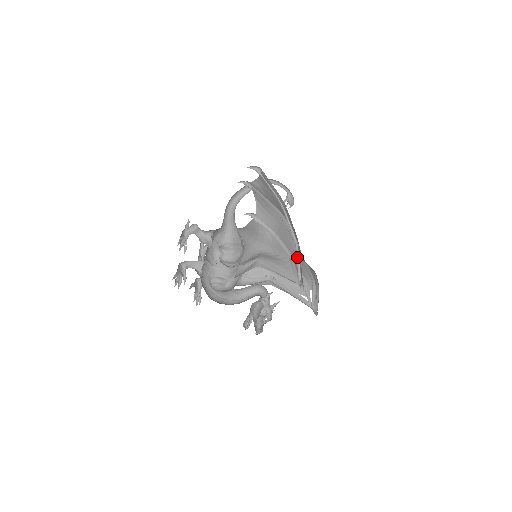
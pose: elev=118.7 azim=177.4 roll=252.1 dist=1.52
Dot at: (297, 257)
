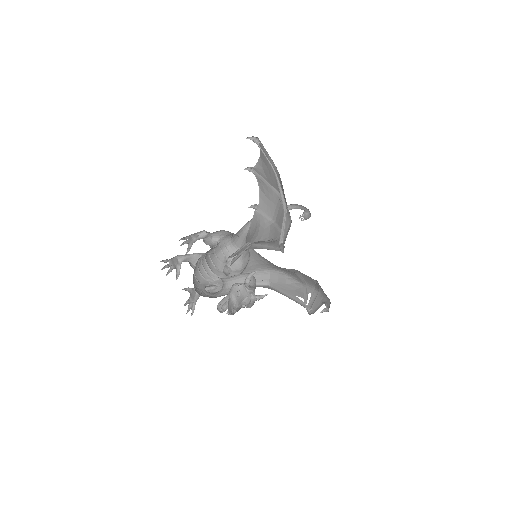
Dot at: (283, 222)
